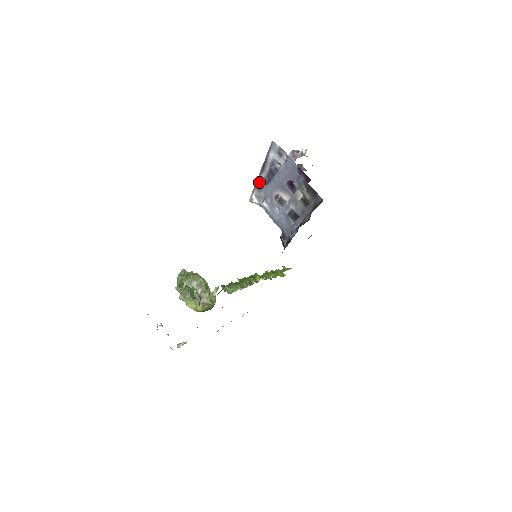
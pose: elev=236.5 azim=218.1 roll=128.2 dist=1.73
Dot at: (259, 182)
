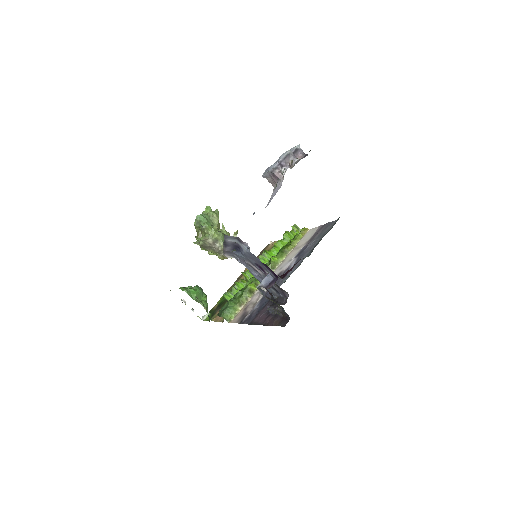
Dot at: (226, 250)
